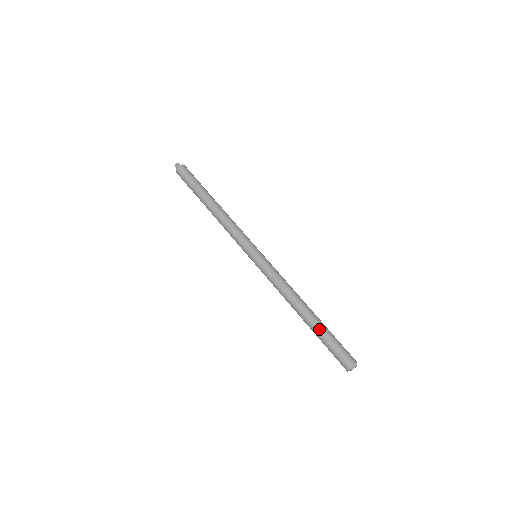
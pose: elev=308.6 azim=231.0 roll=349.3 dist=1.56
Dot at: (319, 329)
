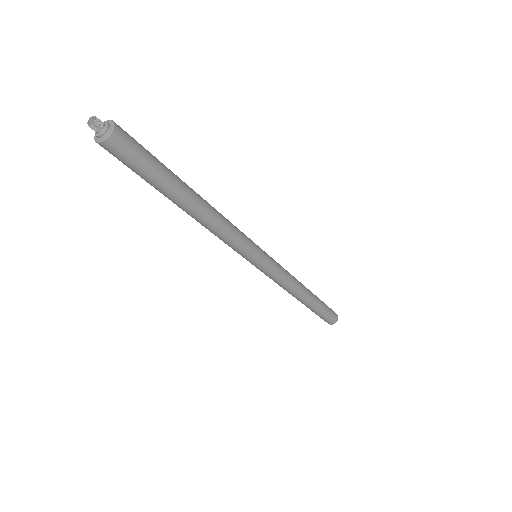
Dot at: (314, 309)
